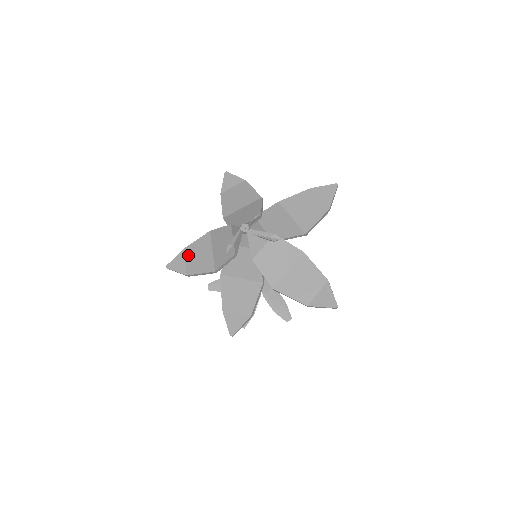
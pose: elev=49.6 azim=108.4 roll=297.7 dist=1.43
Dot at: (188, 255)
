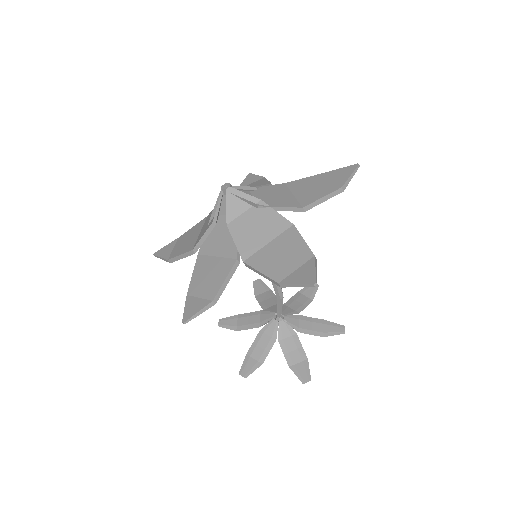
Dot at: (179, 242)
